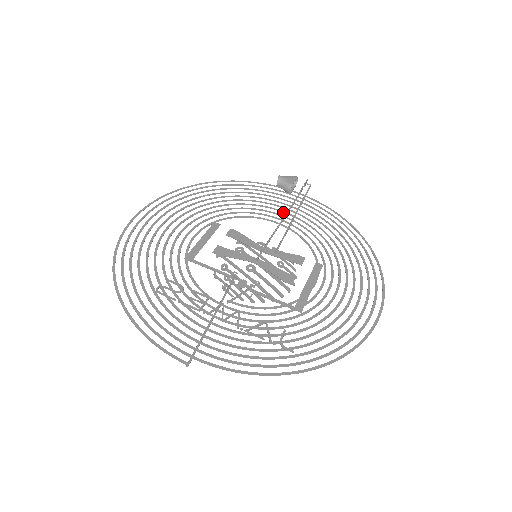
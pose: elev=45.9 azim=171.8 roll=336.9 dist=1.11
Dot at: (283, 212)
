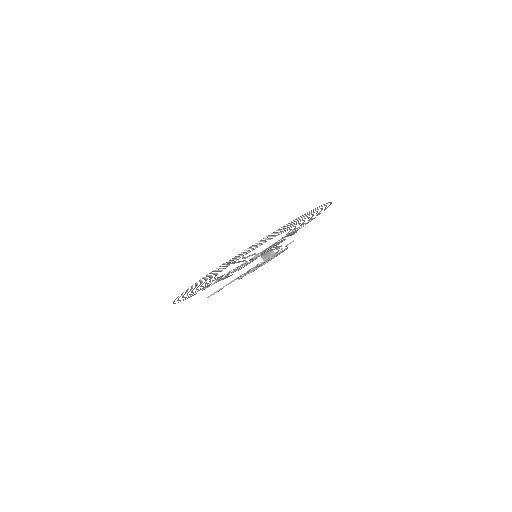
Dot at: occluded
